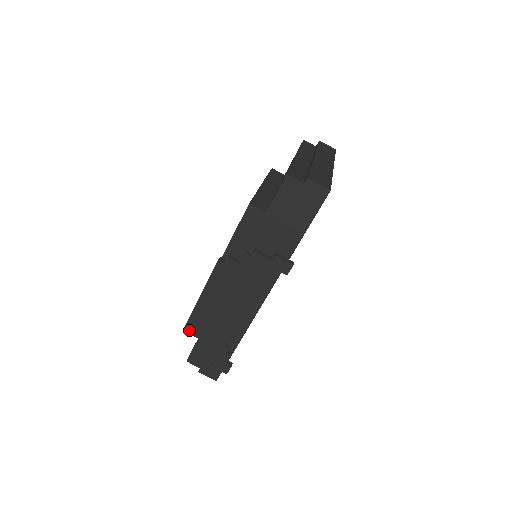
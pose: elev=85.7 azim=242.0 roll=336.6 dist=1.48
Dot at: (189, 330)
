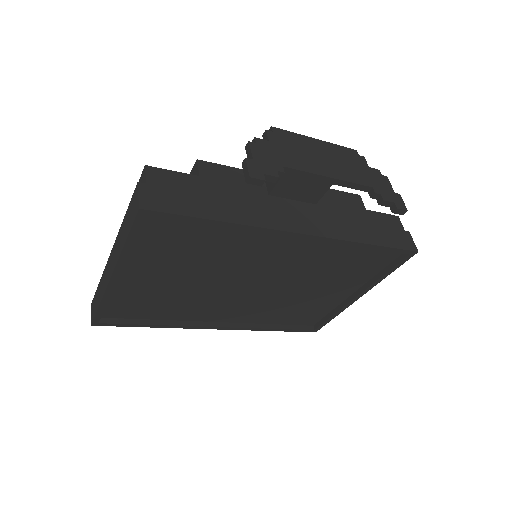
Dot at: (270, 131)
